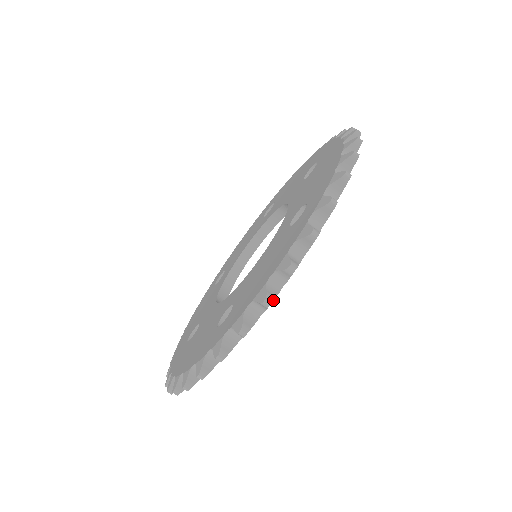
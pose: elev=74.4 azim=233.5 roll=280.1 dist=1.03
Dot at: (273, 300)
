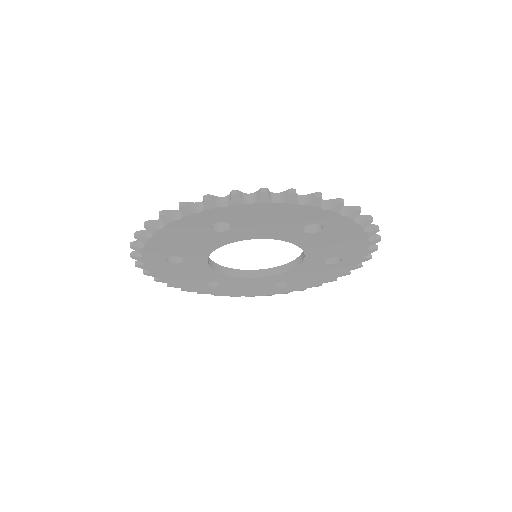
Dot at: (268, 193)
